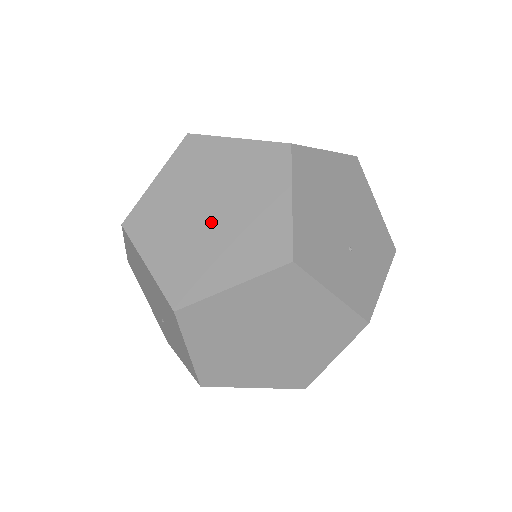
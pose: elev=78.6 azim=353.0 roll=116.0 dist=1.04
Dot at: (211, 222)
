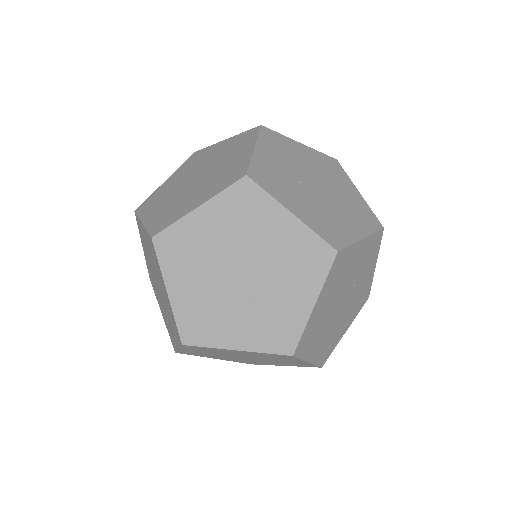
Dot at: occluded
